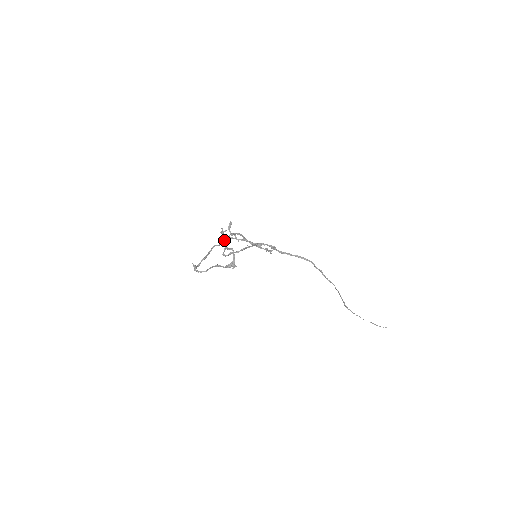
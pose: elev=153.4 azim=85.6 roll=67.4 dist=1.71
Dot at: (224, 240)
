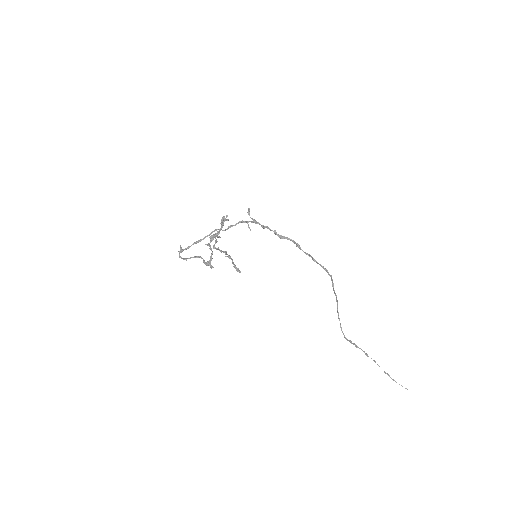
Dot at: (231, 226)
